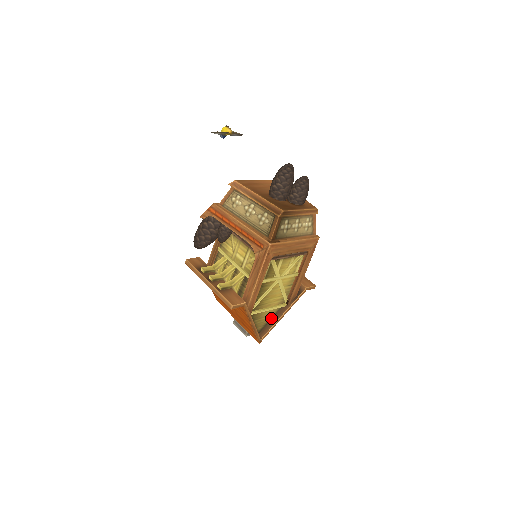
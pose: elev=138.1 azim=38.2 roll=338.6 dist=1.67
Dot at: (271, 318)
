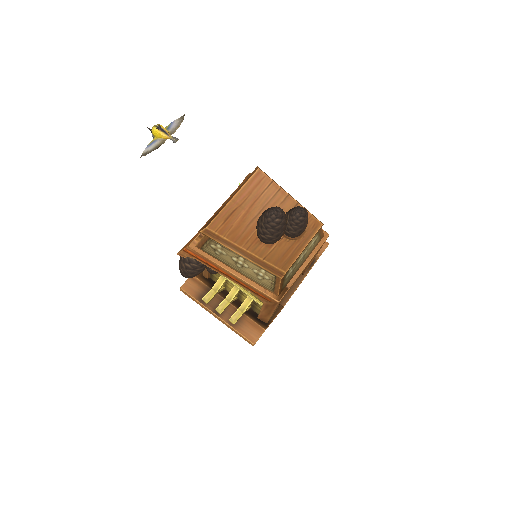
Dot at: occluded
